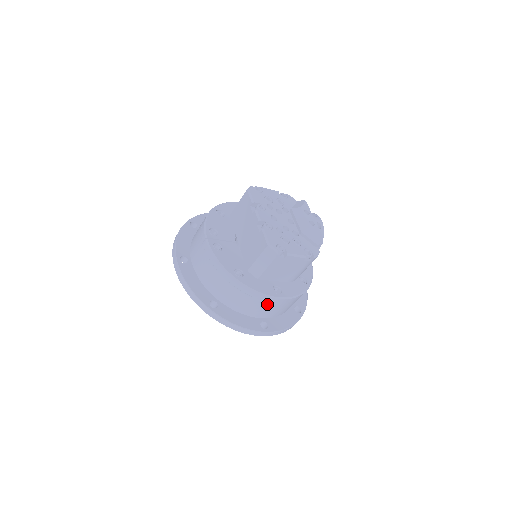
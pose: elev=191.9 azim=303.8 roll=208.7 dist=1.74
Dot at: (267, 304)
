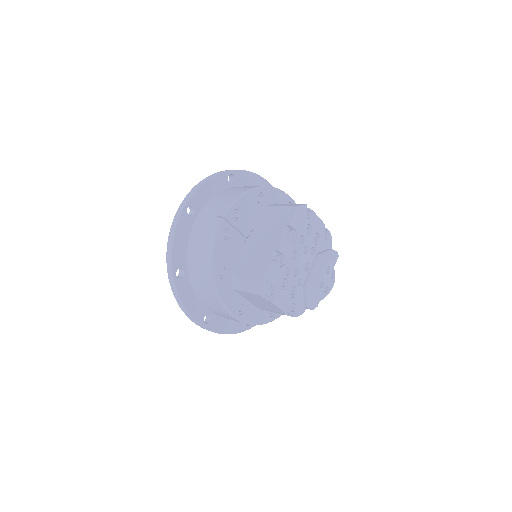
Dot at: (223, 312)
